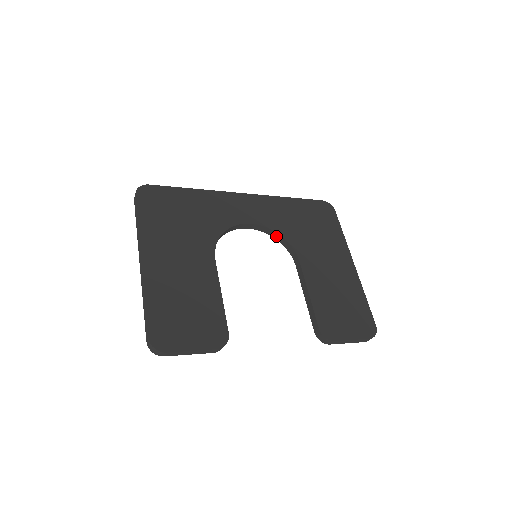
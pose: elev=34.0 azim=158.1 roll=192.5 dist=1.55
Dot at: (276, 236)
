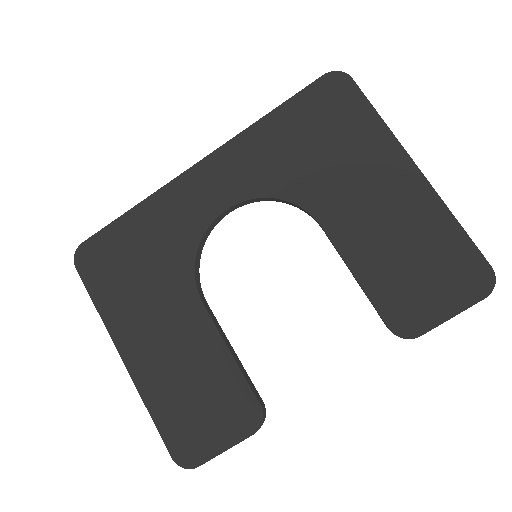
Dot at: (273, 200)
